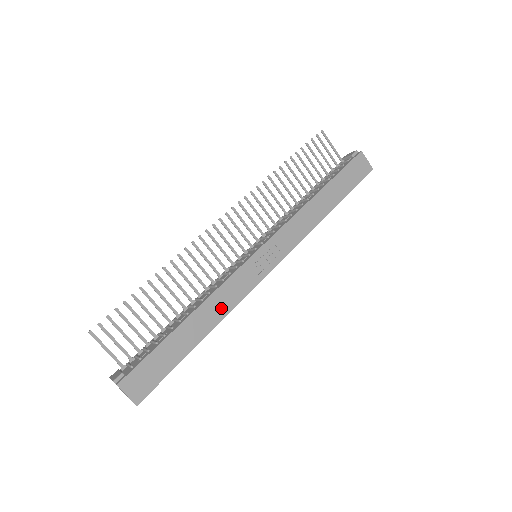
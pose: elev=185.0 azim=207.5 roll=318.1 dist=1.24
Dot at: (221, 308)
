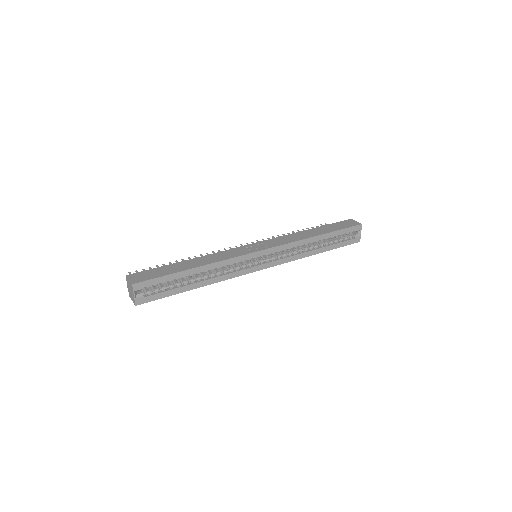
Dot at: (214, 259)
